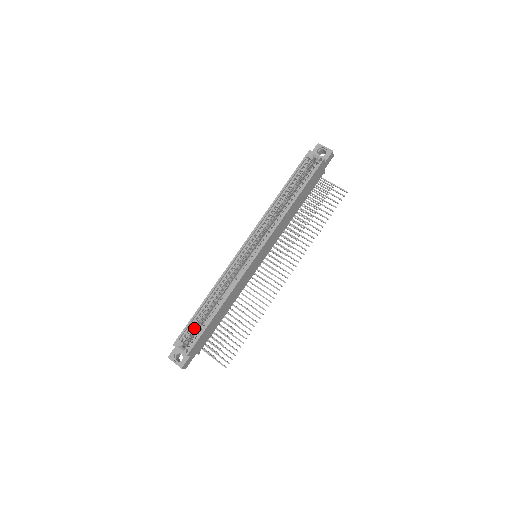
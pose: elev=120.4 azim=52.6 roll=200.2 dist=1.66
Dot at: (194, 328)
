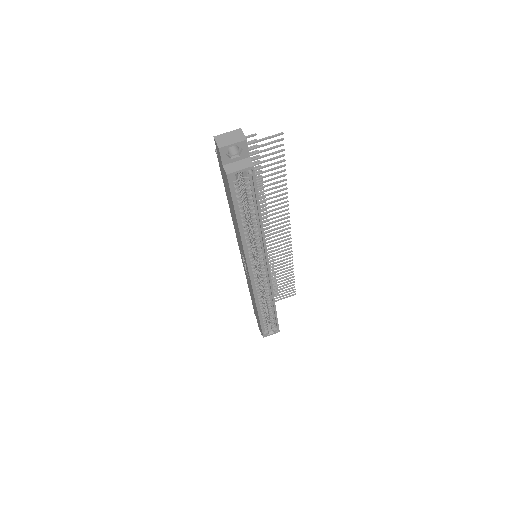
Dot at: (266, 322)
